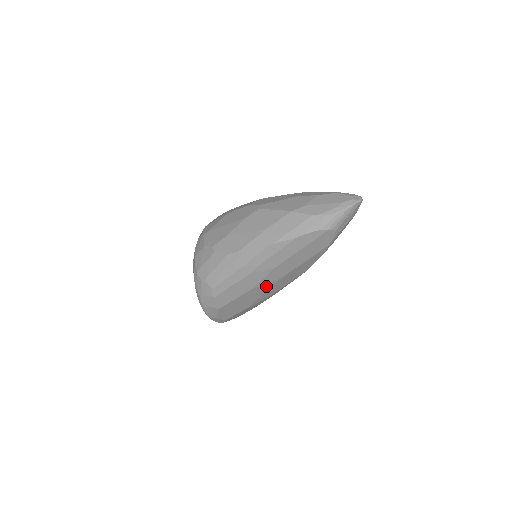
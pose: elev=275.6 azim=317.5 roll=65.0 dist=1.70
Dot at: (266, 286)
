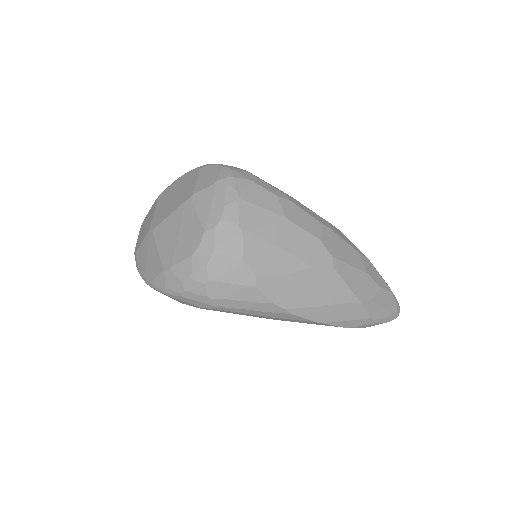
Dot at: occluded
